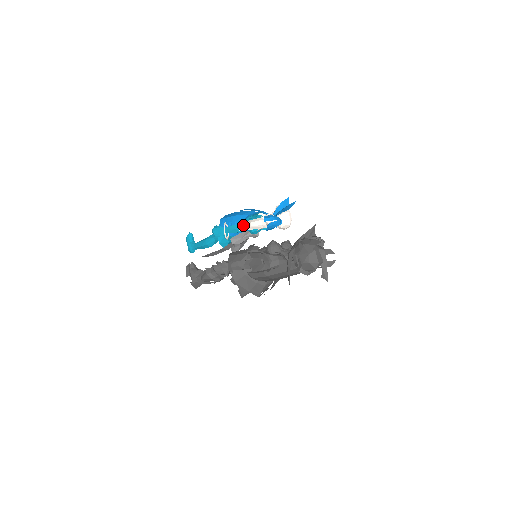
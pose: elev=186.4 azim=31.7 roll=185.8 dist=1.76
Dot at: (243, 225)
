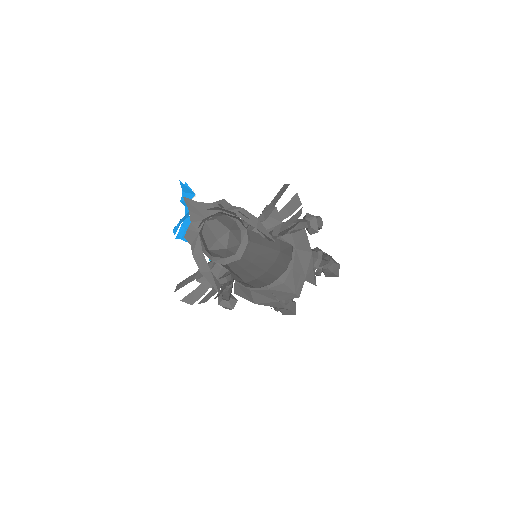
Dot at: occluded
